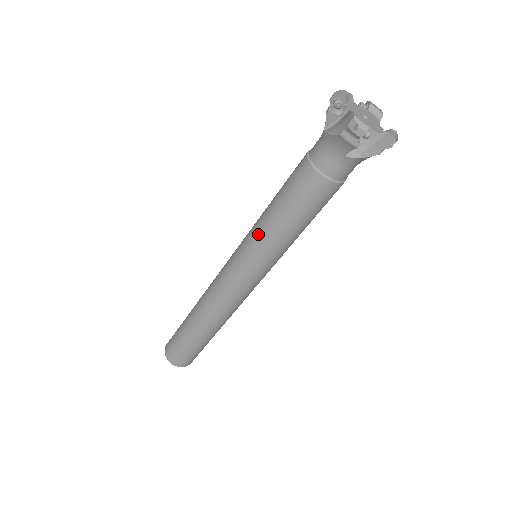
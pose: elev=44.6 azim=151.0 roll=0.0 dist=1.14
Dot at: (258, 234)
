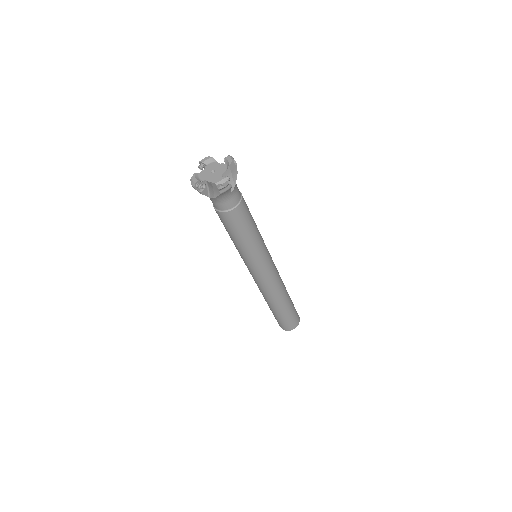
Dot at: (247, 253)
